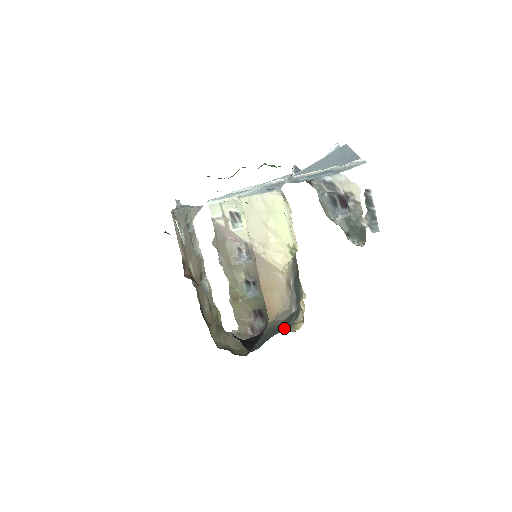
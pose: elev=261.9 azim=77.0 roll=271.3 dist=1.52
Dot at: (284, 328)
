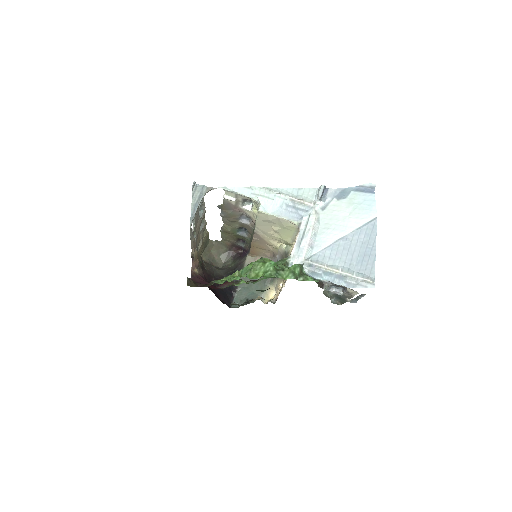
Dot at: (260, 288)
